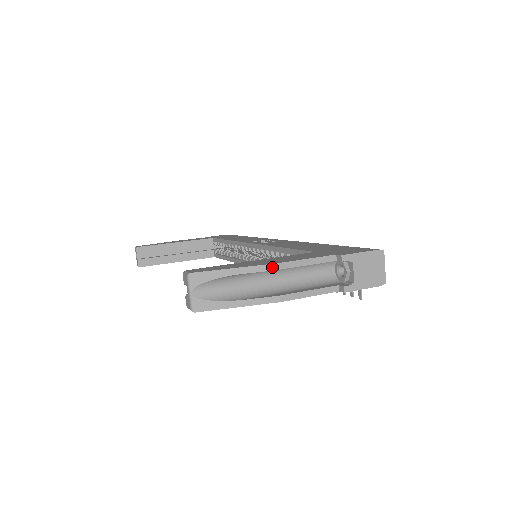
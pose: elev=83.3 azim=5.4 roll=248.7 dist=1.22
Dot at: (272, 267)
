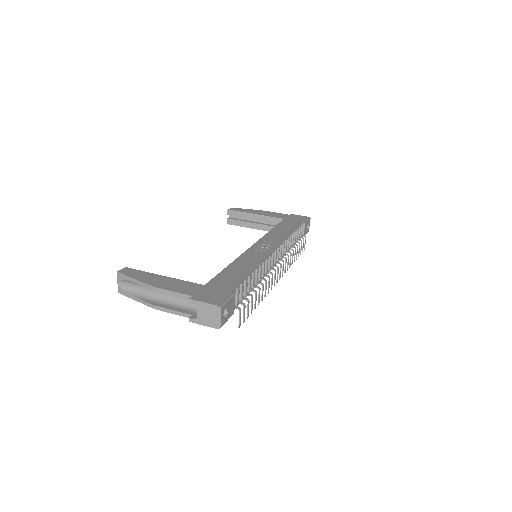
Dot at: (151, 288)
